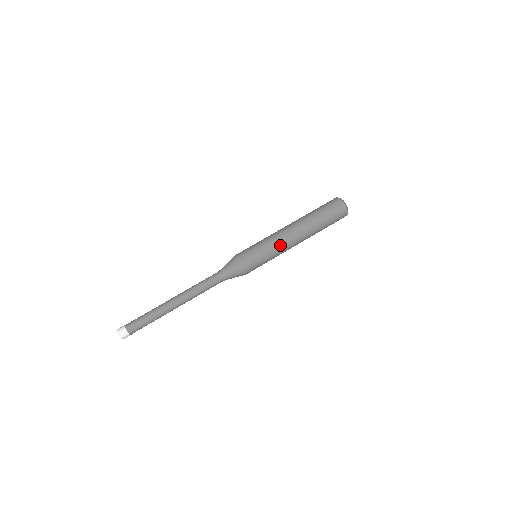
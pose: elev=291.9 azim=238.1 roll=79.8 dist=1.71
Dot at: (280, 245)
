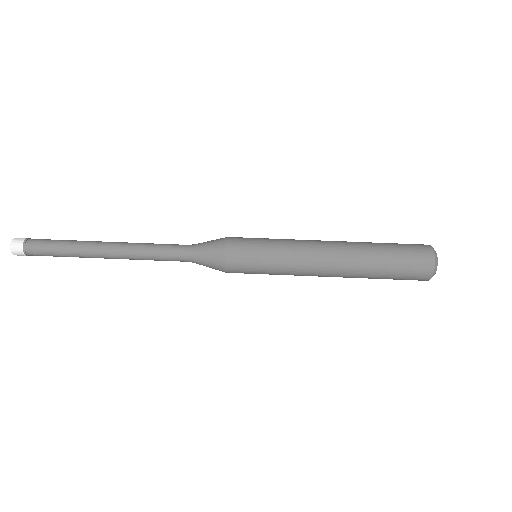
Dot at: (297, 246)
